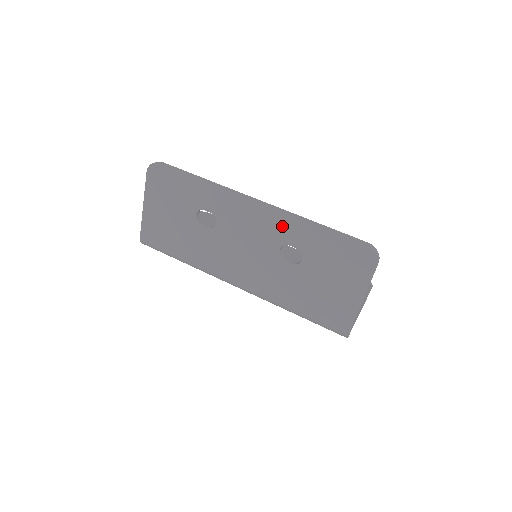
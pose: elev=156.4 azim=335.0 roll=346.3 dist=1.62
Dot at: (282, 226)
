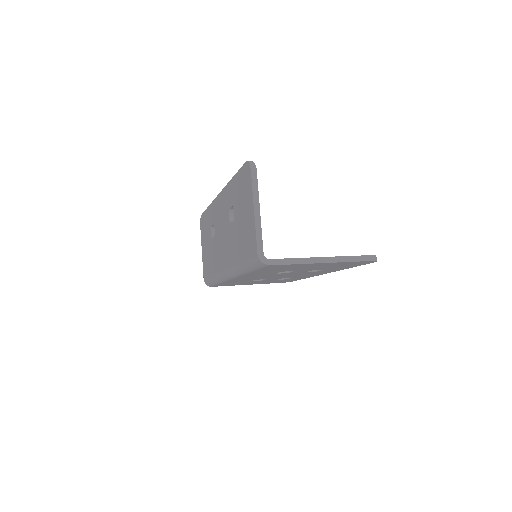
Dot at: (226, 197)
